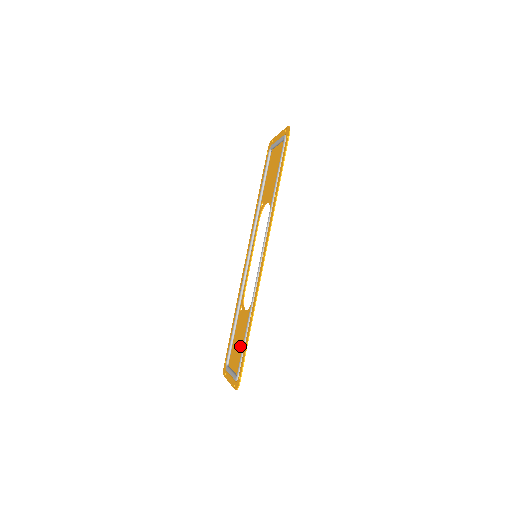
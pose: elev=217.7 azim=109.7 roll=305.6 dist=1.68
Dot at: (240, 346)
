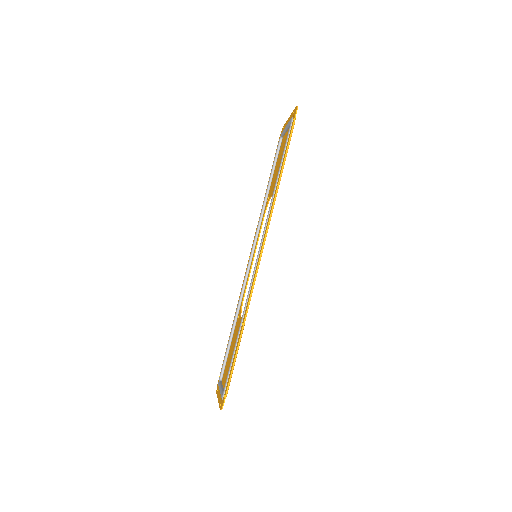
Dot at: occluded
